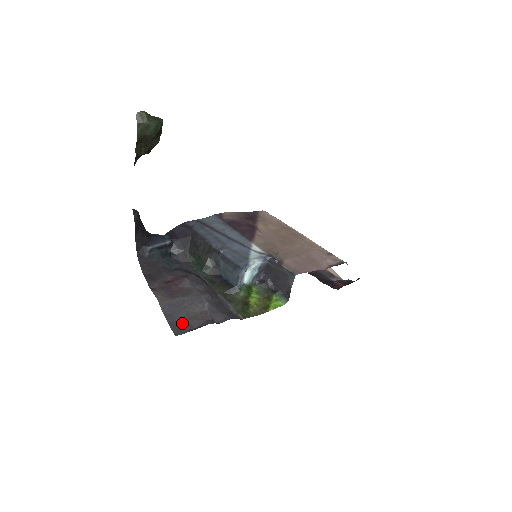
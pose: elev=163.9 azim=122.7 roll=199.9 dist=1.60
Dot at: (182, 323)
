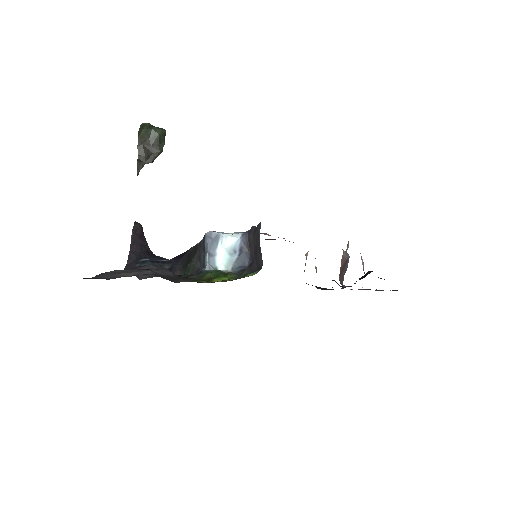
Dot at: occluded
